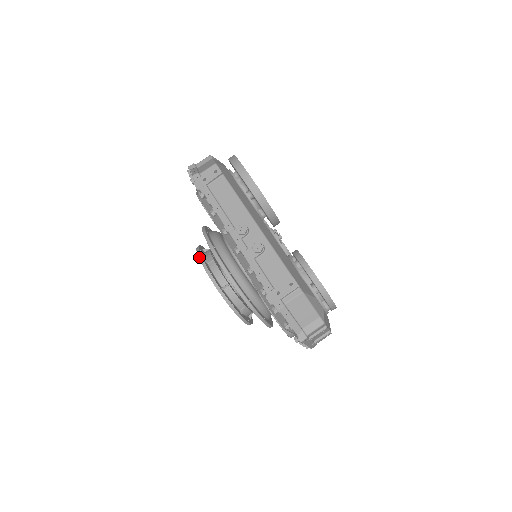
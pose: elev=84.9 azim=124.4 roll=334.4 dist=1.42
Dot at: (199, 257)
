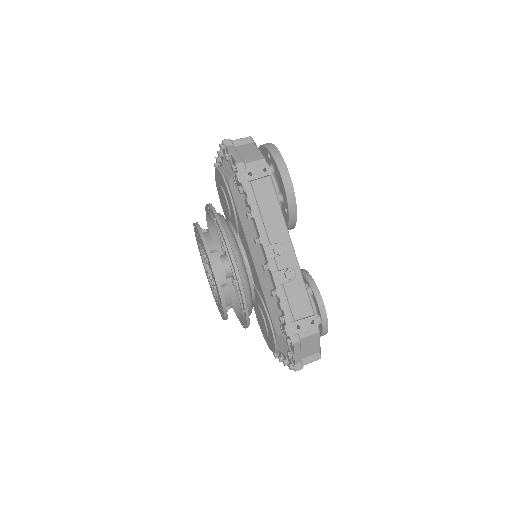
Dot at: (205, 245)
